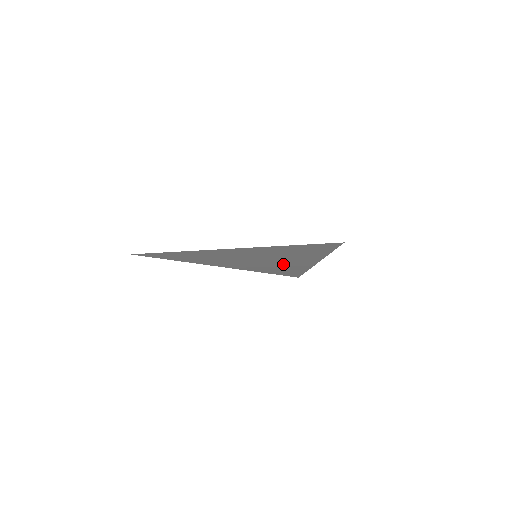
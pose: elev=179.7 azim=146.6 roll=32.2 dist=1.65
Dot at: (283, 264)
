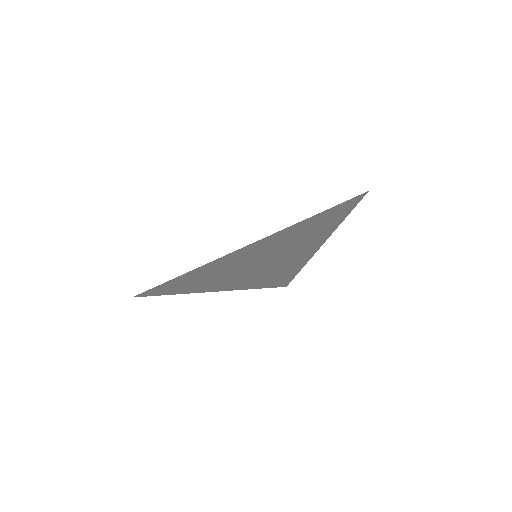
Dot at: (279, 263)
